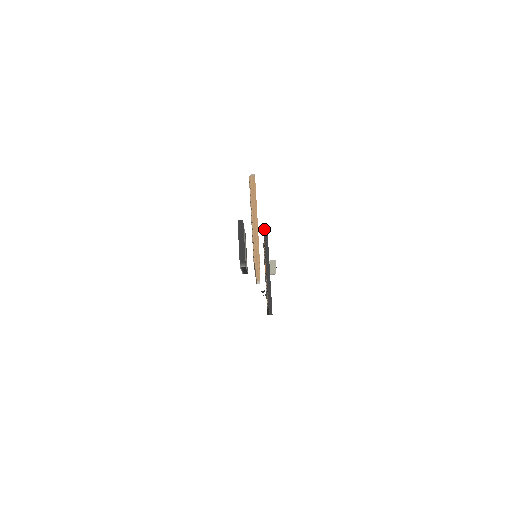
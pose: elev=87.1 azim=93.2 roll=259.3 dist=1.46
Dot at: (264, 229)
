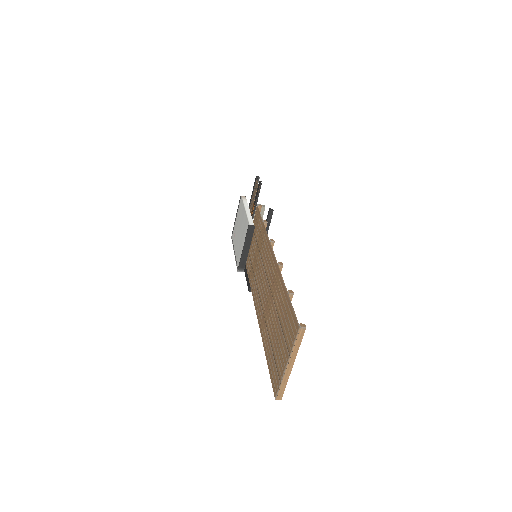
Dot at: (270, 211)
